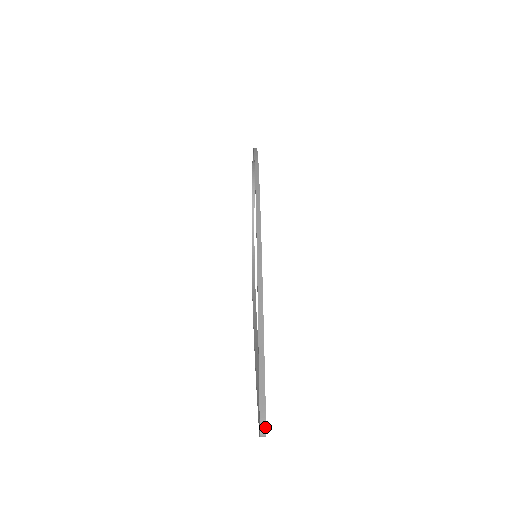
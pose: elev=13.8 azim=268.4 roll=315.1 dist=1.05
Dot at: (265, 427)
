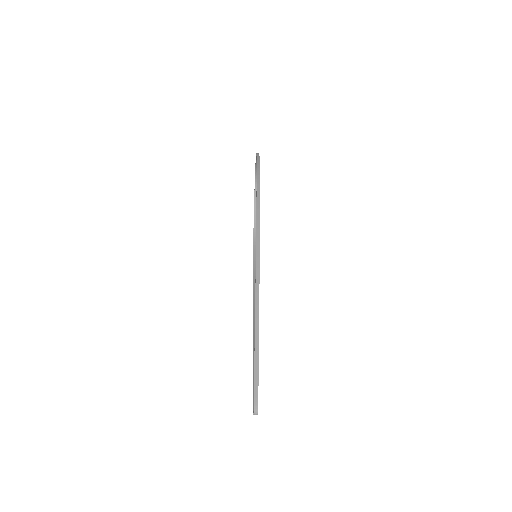
Dot at: (257, 409)
